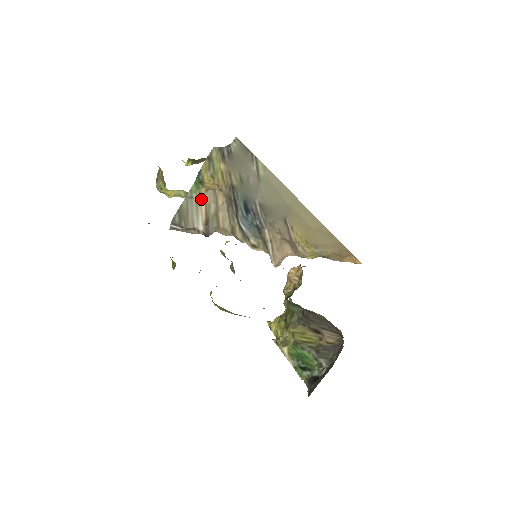
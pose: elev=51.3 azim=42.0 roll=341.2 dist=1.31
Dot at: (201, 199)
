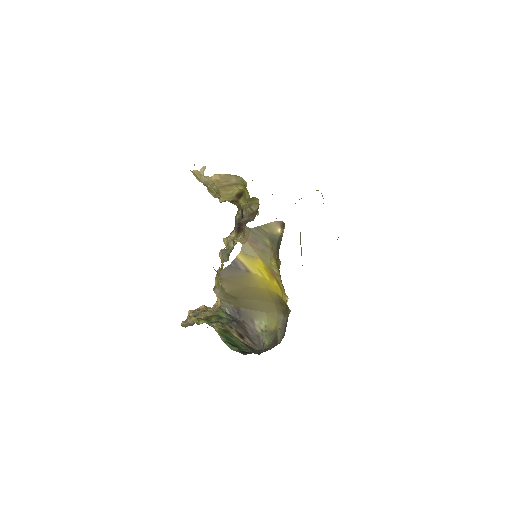
Dot at: occluded
